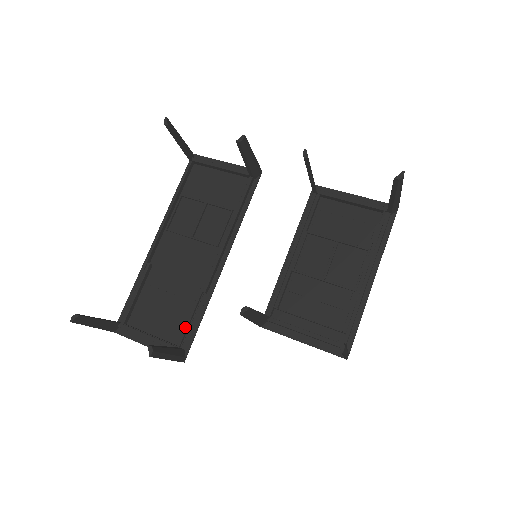
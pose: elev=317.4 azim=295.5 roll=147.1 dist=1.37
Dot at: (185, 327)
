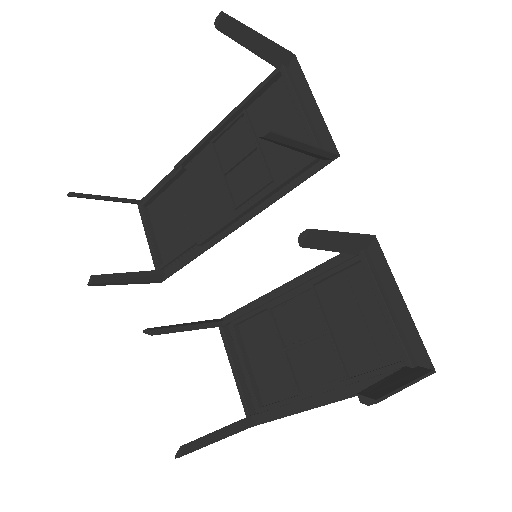
Dot at: (171, 258)
